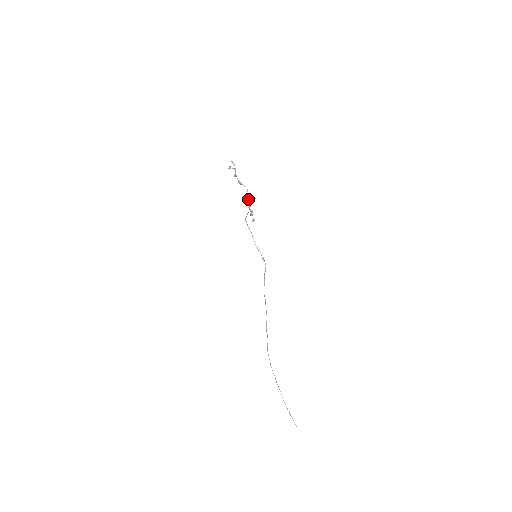
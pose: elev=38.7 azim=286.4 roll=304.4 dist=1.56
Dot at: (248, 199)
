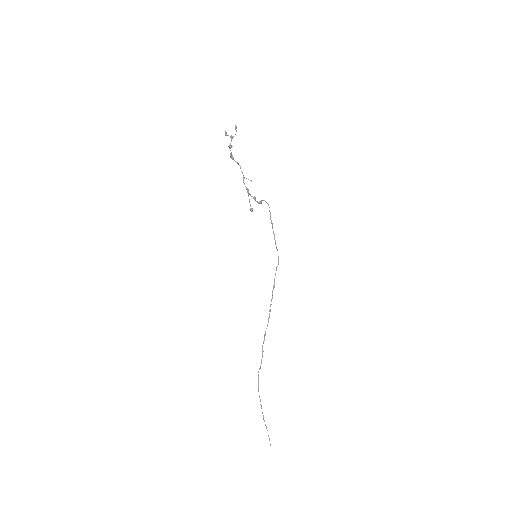
Dot at: (243, 181)
